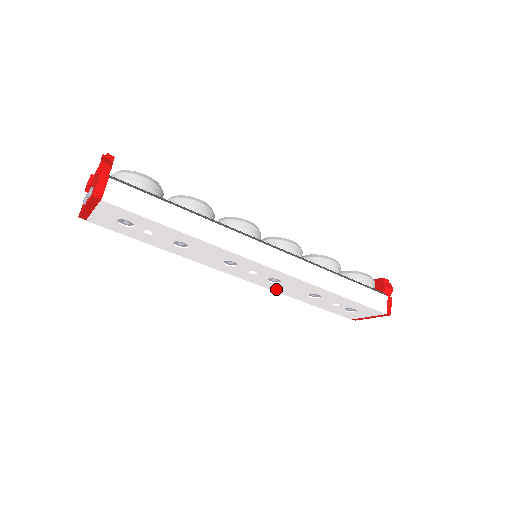
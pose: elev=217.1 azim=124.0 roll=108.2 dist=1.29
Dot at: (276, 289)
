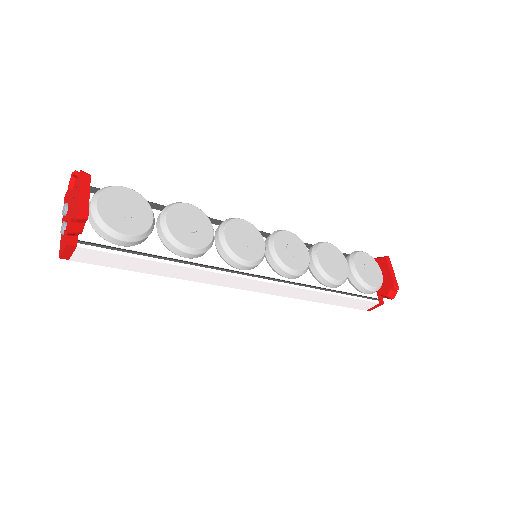
Dot at: occluded
